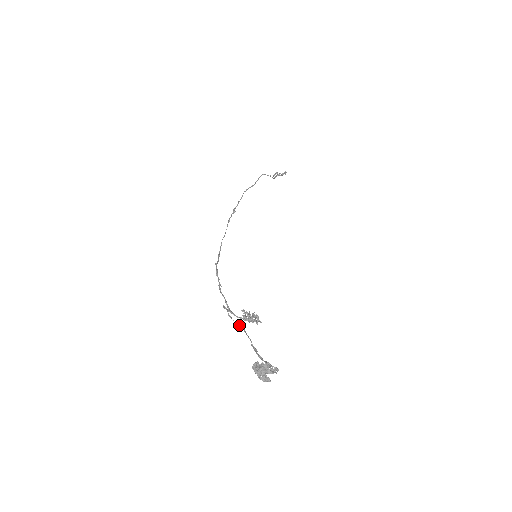
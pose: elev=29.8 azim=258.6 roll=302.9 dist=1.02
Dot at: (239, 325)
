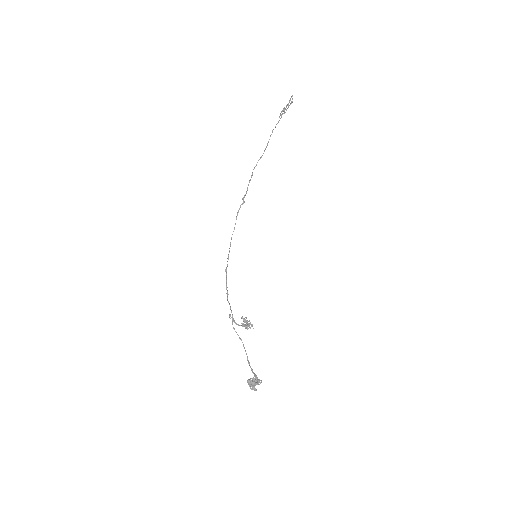
Dot at: (240, 339)
